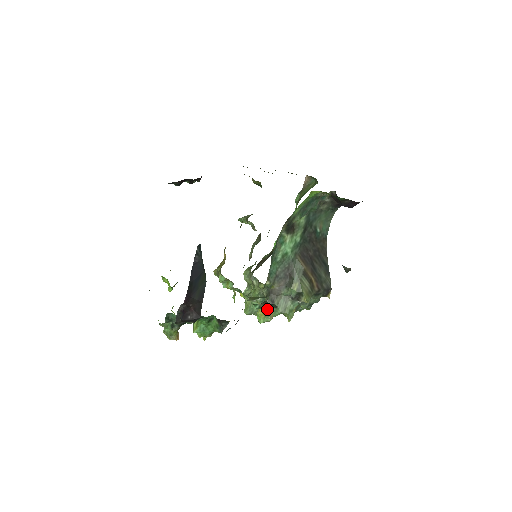
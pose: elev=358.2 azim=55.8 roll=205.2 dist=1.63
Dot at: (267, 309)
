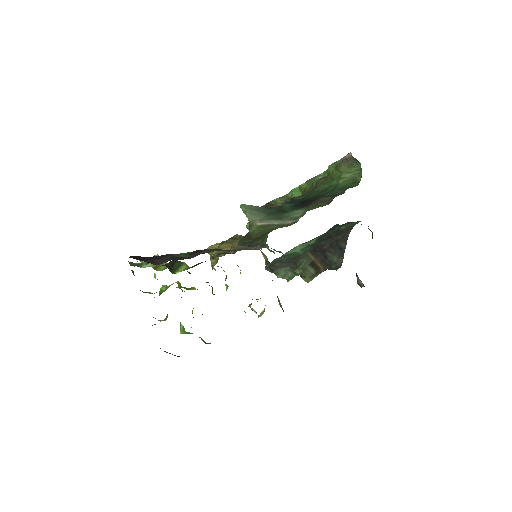
Dot at: occluded
